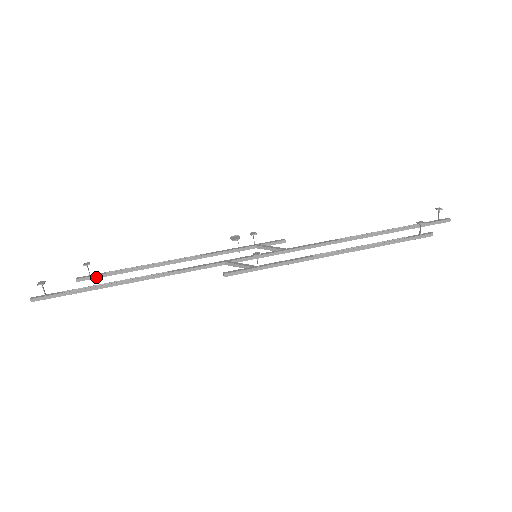
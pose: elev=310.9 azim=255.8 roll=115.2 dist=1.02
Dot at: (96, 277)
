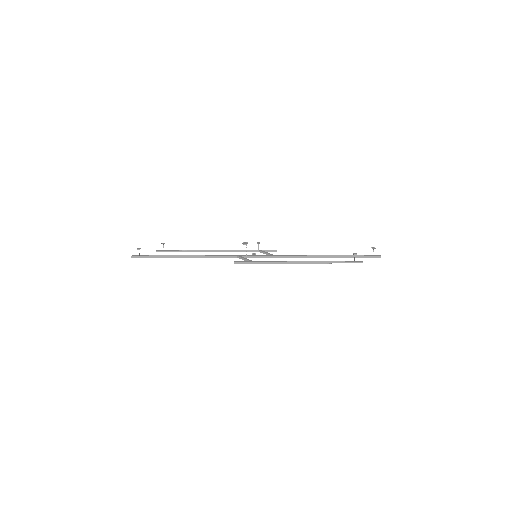
Dot at: (167, 251)
